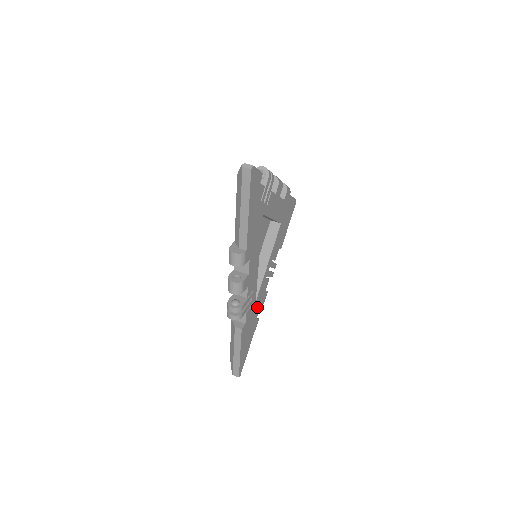
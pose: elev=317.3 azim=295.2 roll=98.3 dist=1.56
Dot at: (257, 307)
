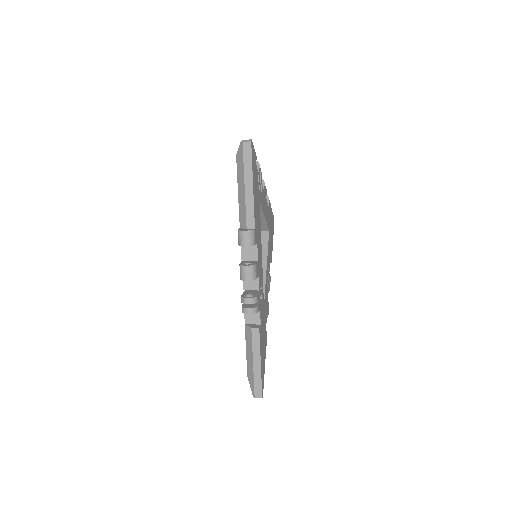
Dot at: (265, 315)
